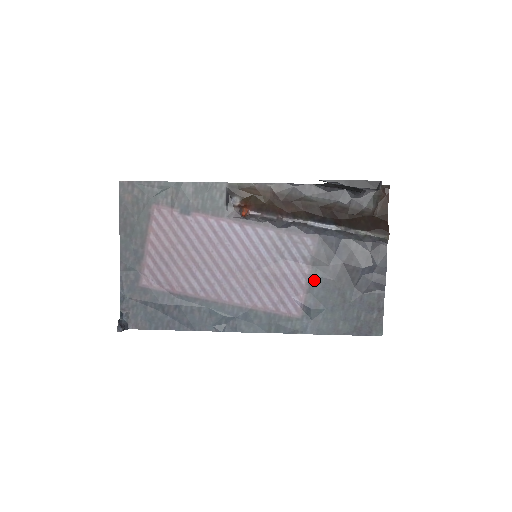
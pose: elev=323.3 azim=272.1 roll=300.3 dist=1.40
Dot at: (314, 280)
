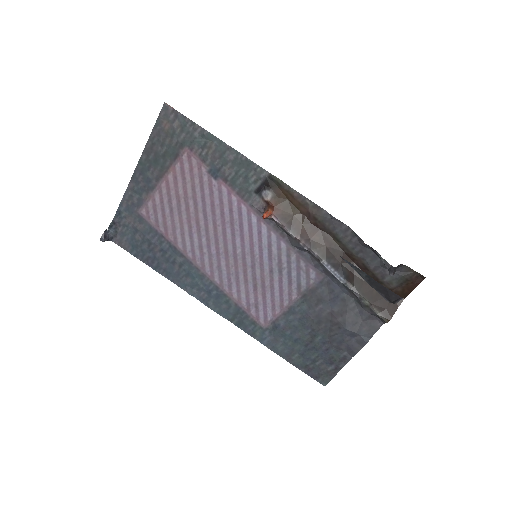
Dot at: (296, 308)
